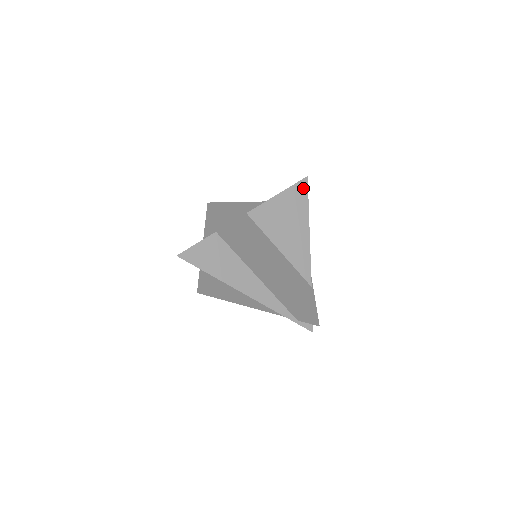
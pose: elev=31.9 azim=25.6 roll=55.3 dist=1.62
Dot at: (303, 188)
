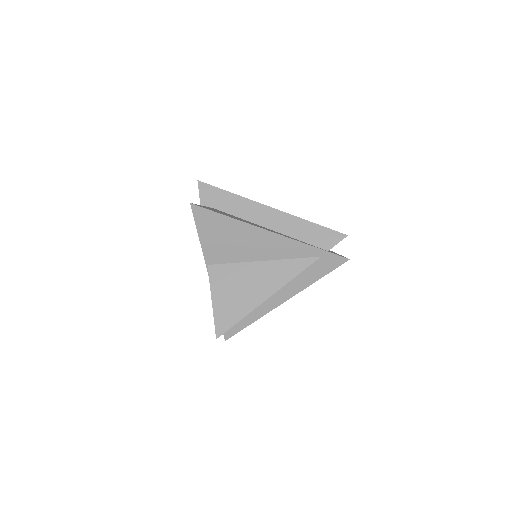
Dot at: occluded
